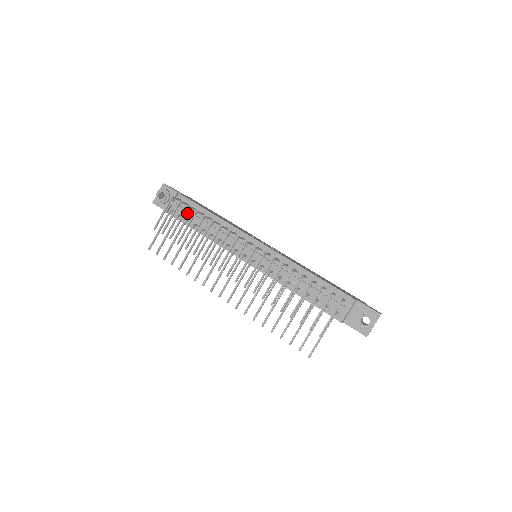
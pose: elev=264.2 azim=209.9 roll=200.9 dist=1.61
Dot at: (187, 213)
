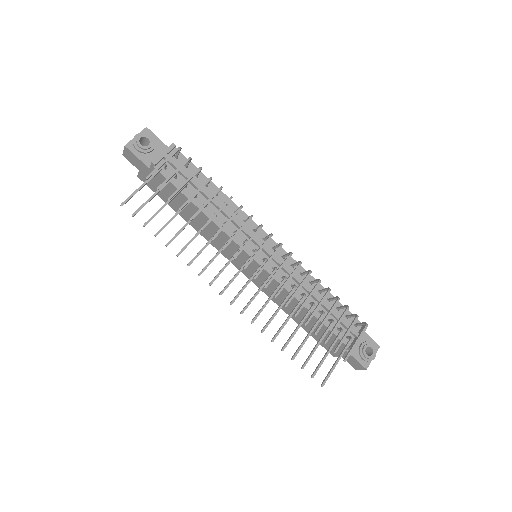
Dot at: (187, 176)
